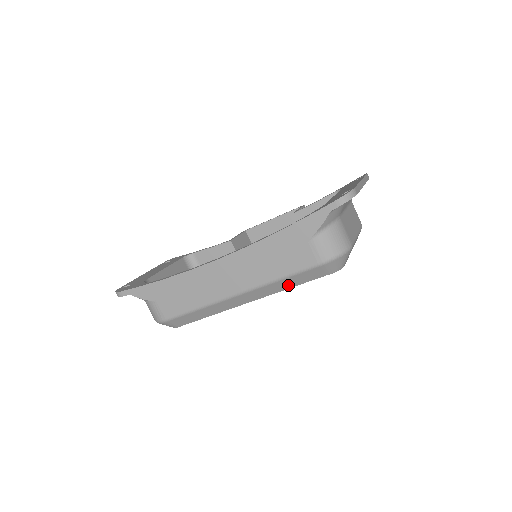
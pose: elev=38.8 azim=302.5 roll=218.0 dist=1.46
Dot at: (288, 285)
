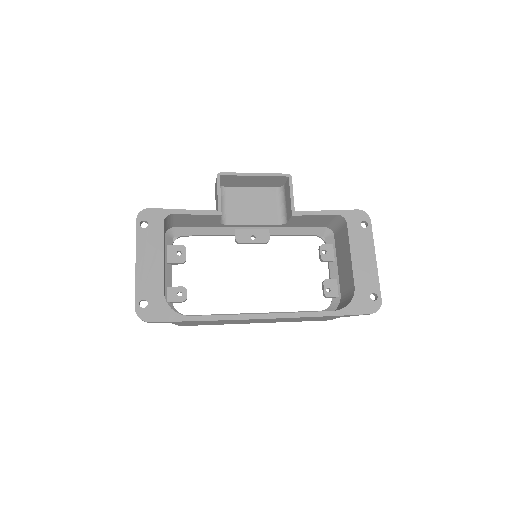
Dot at: occluded
